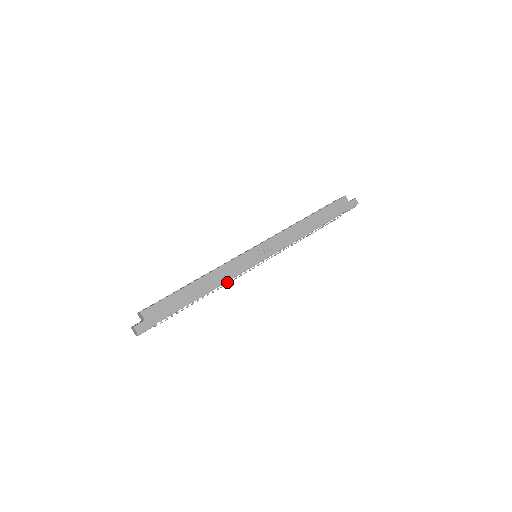
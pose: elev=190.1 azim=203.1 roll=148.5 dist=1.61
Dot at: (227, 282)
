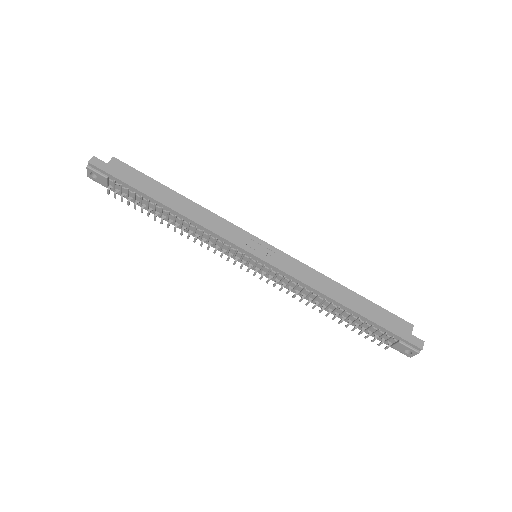
Dot at: (204, 240)
